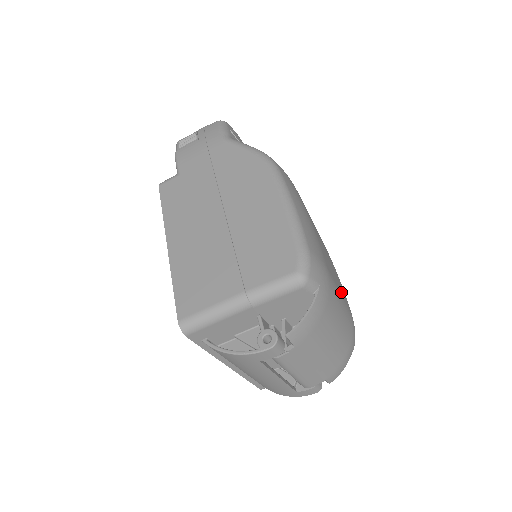
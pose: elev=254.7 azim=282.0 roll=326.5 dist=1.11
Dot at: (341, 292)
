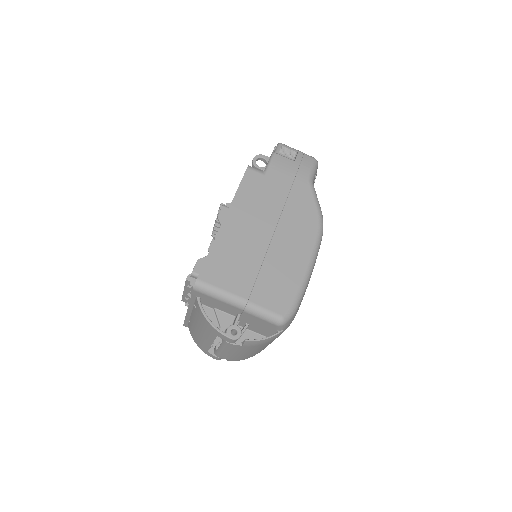
Dot at: occluded
